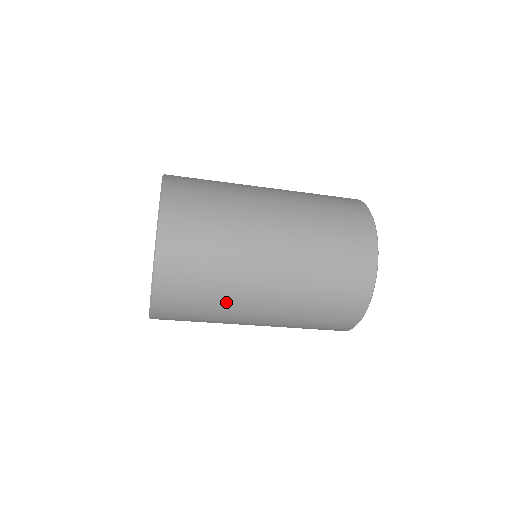
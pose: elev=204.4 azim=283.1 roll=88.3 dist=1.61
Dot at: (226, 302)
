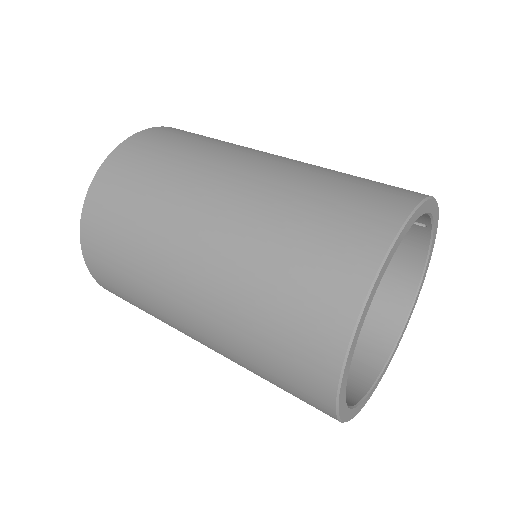
Dot at: (149, 296)
